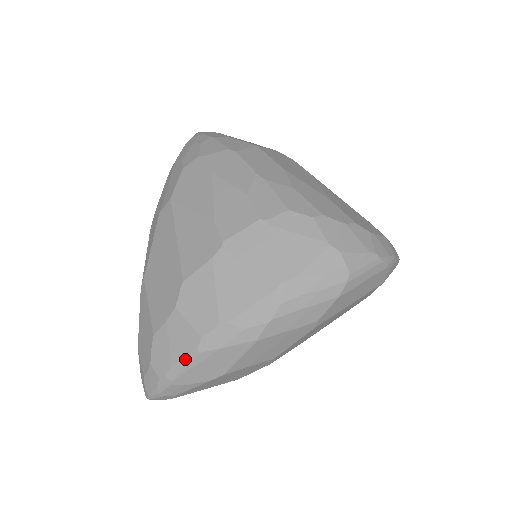
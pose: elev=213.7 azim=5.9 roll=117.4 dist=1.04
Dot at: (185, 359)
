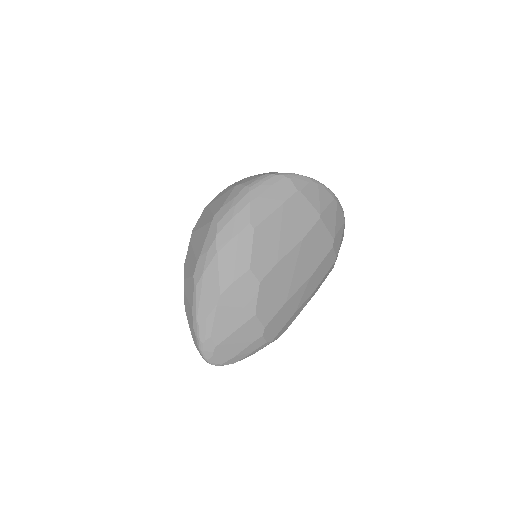
Dot at: (194, 298)
